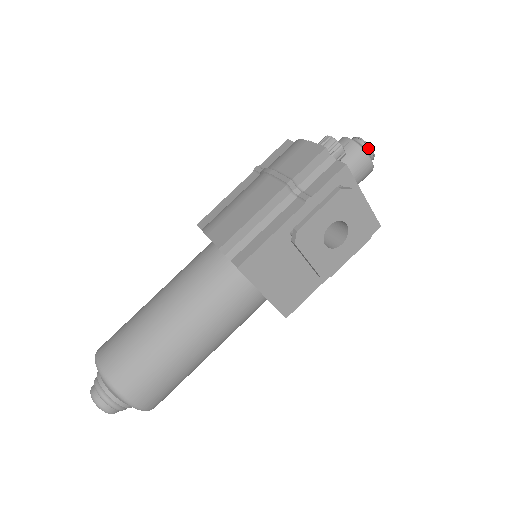
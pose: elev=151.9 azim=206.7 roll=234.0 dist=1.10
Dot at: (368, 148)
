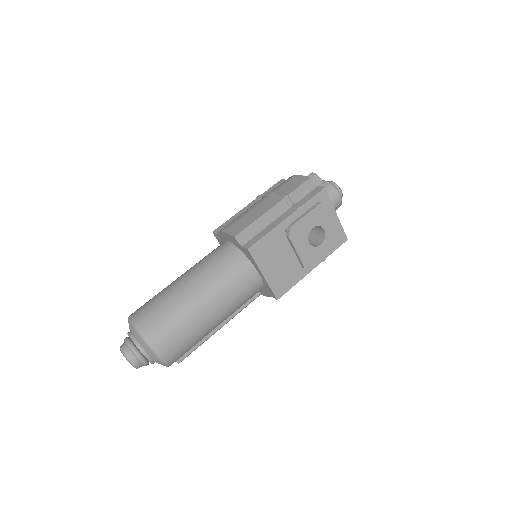
Dot at: (338, 188)
